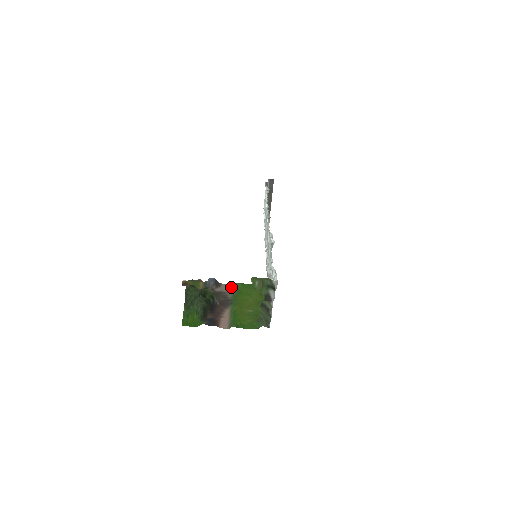
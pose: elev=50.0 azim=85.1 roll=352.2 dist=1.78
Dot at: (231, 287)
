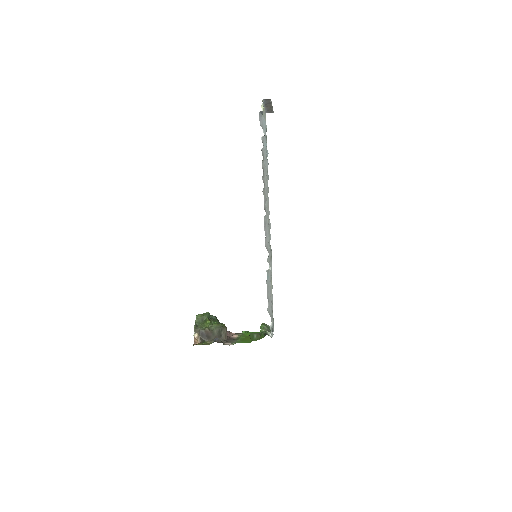
Dot at: occluded
